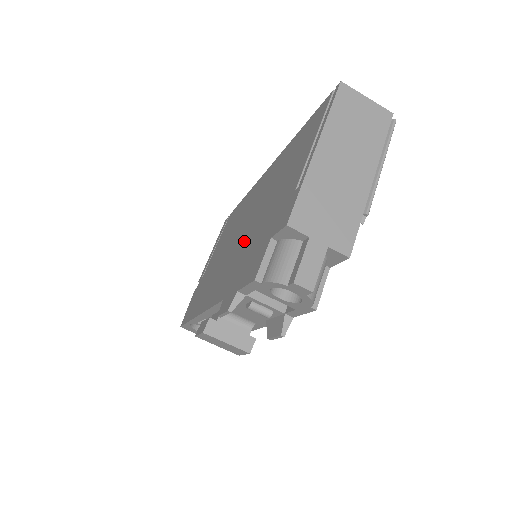
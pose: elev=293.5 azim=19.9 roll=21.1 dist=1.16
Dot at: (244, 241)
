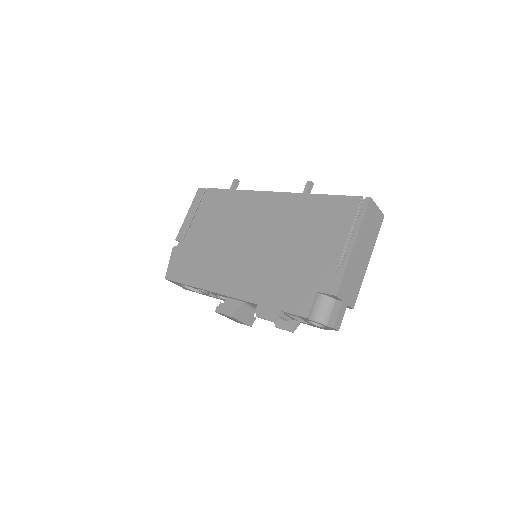
Dot at: (267, 260)
